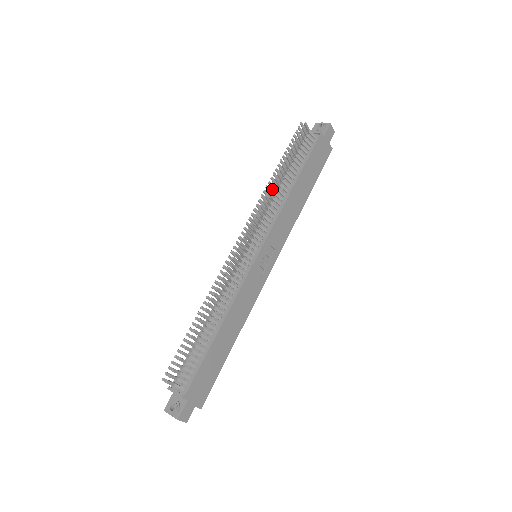
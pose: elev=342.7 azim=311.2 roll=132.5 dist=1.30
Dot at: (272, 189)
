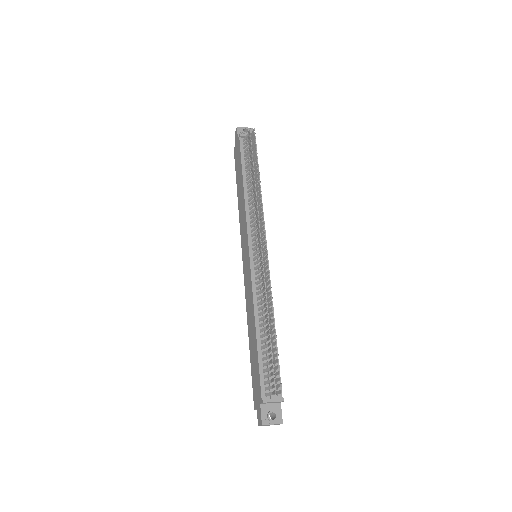
Dot at: (260, 192)
